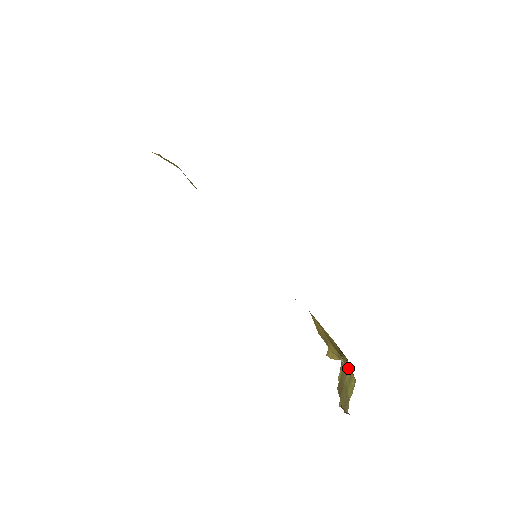
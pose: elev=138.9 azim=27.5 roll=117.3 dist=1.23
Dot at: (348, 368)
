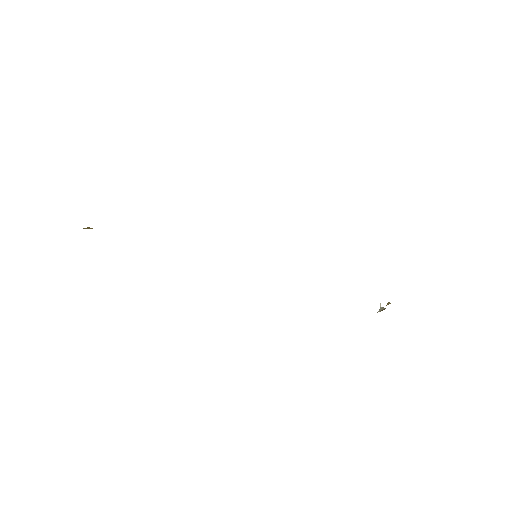
Dot at: occluded
